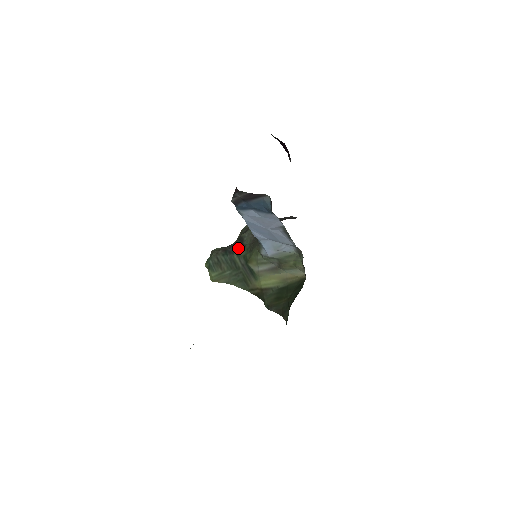
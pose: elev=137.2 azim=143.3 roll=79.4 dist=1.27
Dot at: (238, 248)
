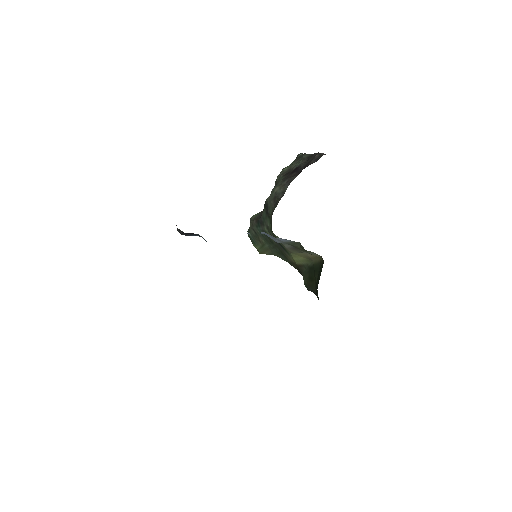
Dot at: (265, 219)
